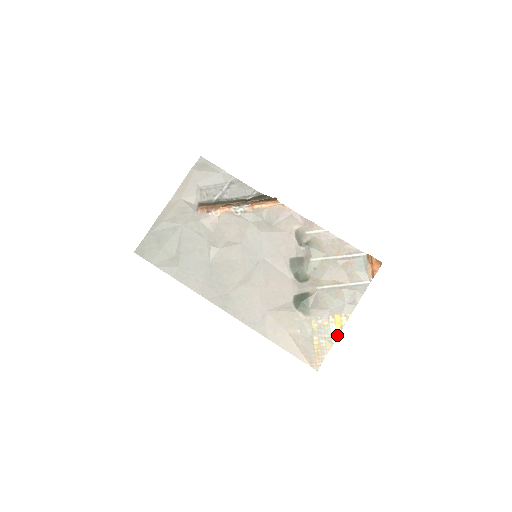
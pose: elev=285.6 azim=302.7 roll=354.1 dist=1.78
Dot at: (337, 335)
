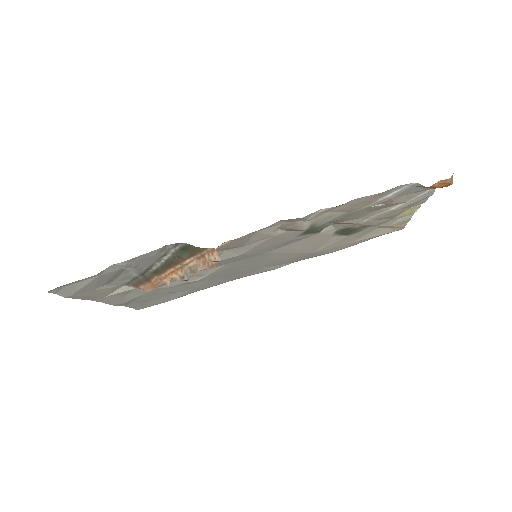
Dot at: (412, 215)
